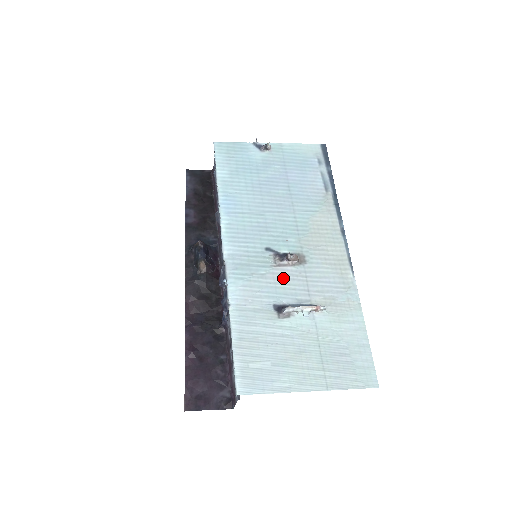
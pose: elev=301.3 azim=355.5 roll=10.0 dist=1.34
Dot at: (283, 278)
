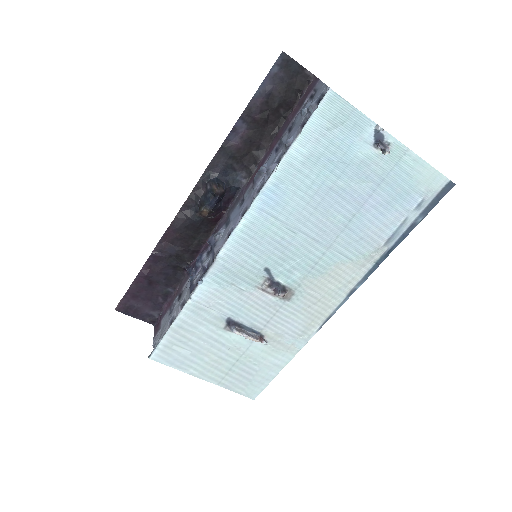
Dot at: (256, 302)
